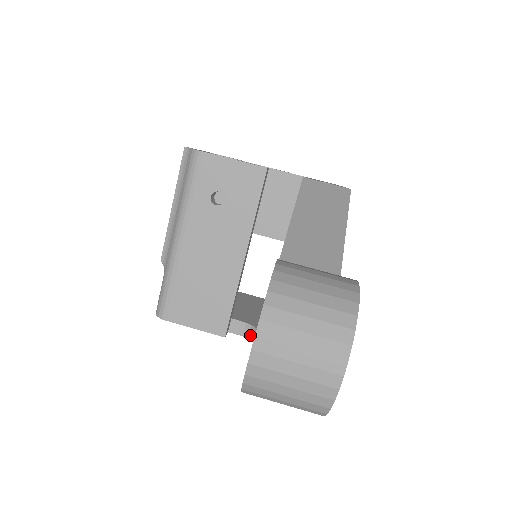
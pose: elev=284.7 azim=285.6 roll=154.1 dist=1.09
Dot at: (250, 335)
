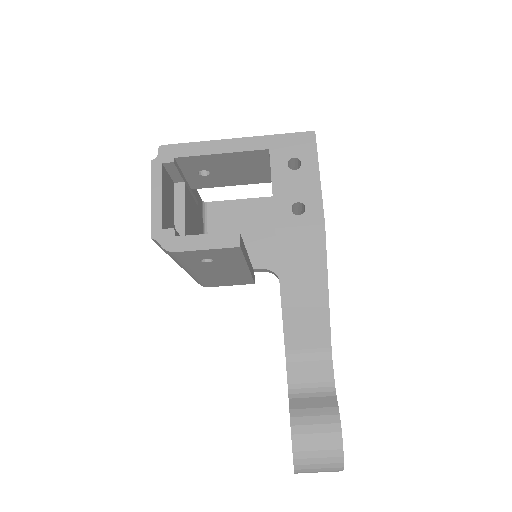
Dot at: (272, 273)
